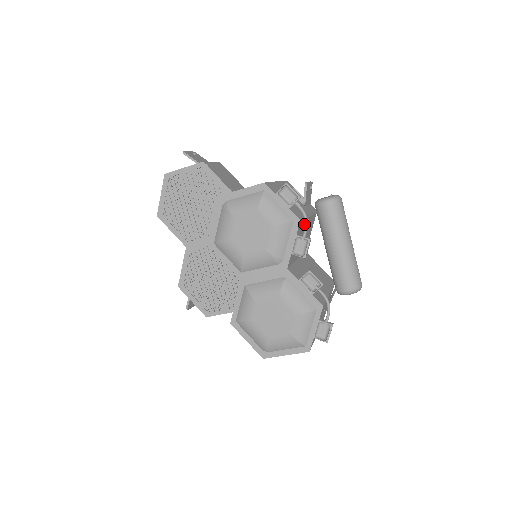
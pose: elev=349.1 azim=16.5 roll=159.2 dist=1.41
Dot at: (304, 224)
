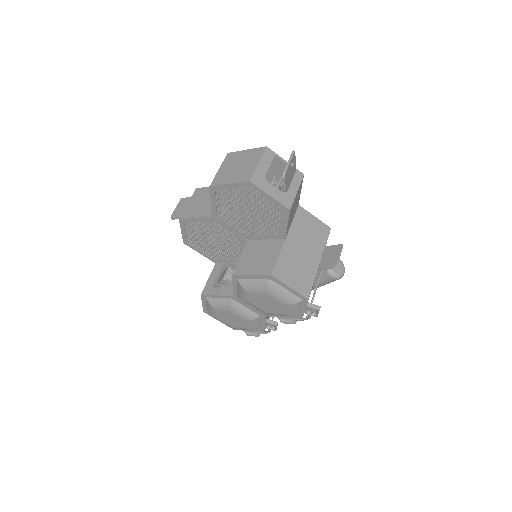
Dot at: occluded
